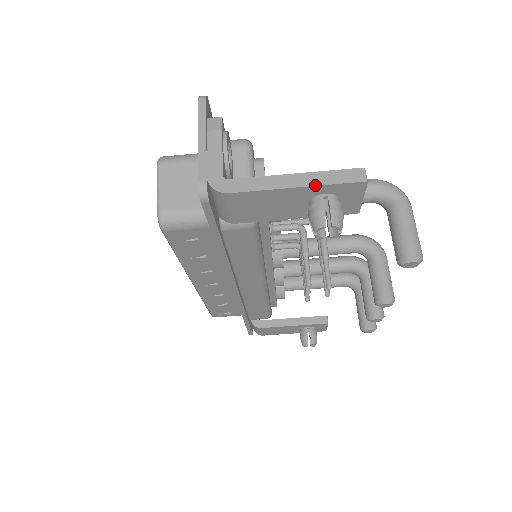
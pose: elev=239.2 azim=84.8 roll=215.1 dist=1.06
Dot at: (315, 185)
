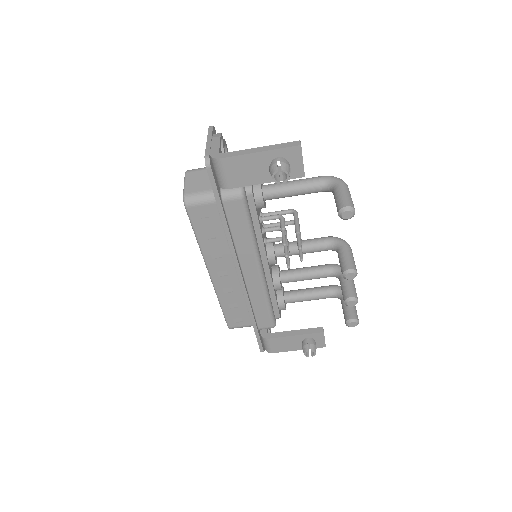
Dot at: (271, 150)
